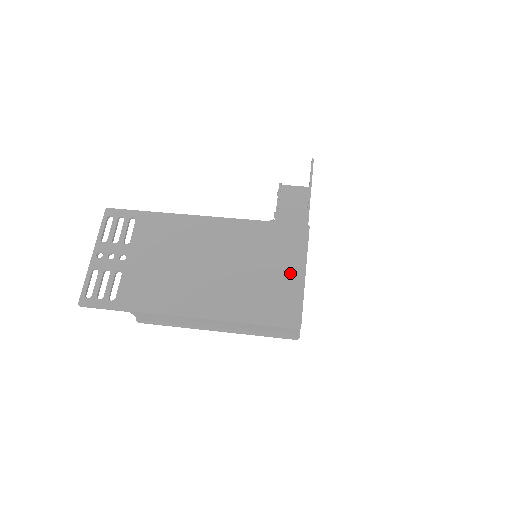
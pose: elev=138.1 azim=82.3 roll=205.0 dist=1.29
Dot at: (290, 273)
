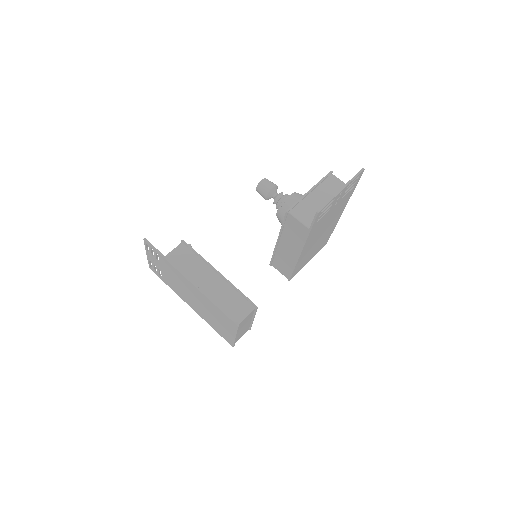
Dot at: (229, 332)
